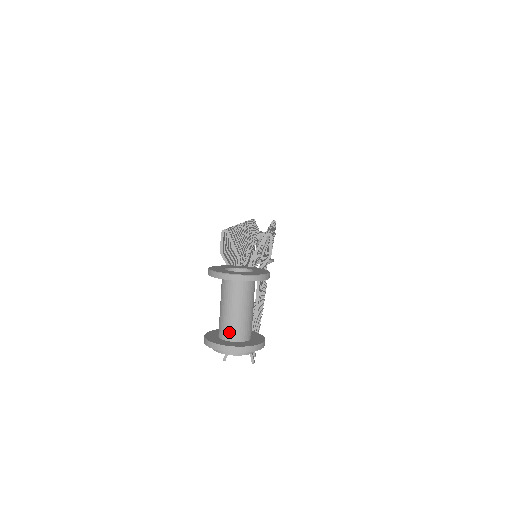
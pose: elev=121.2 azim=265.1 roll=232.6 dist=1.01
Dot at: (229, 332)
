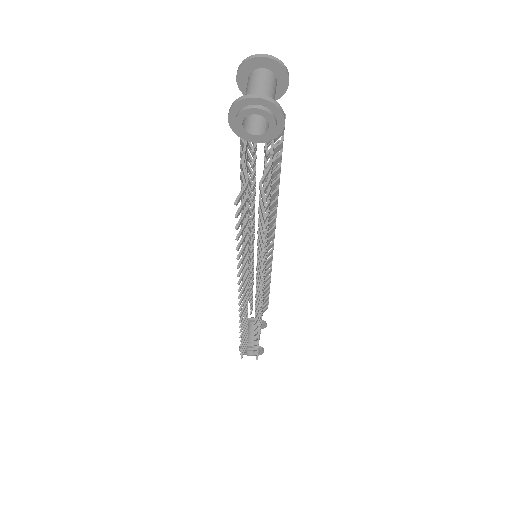
Dot at: occluded
